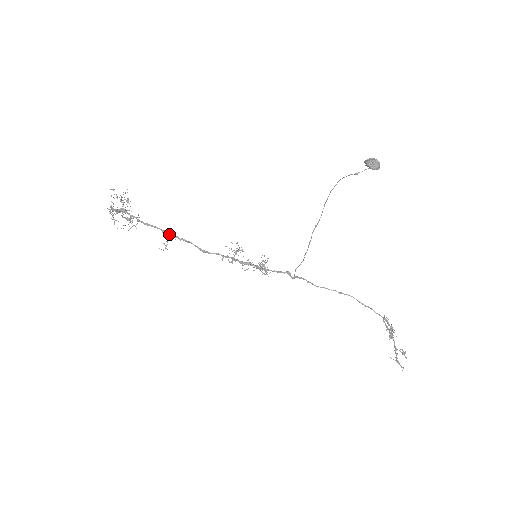
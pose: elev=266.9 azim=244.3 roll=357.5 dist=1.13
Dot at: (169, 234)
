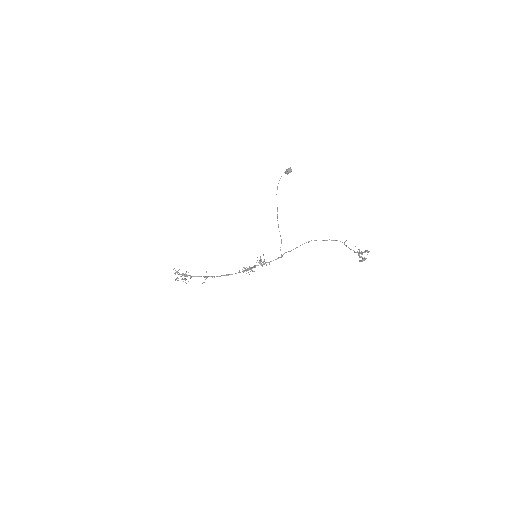
Dot at: (206, 271)
